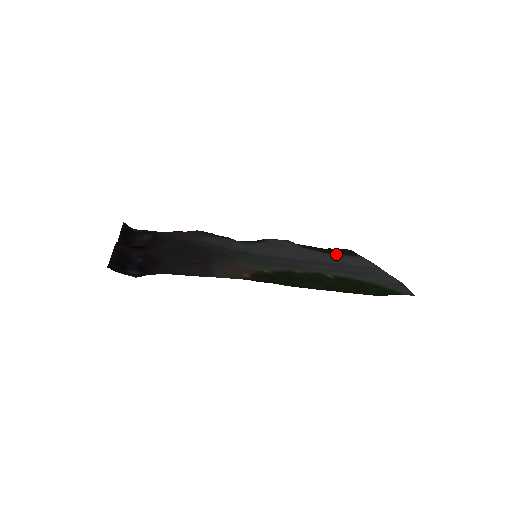
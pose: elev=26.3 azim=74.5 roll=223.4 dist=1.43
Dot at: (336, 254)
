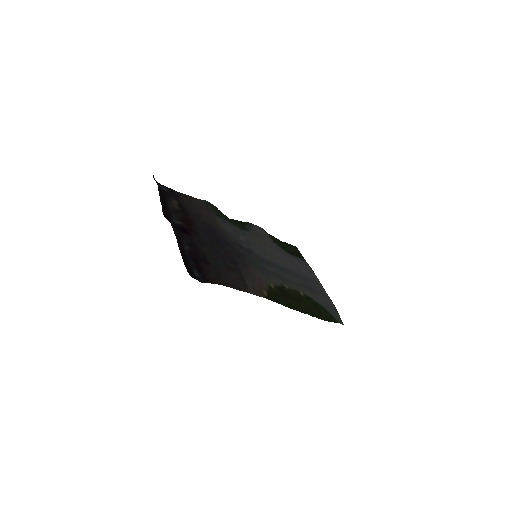
Dot at: (292, 253)
